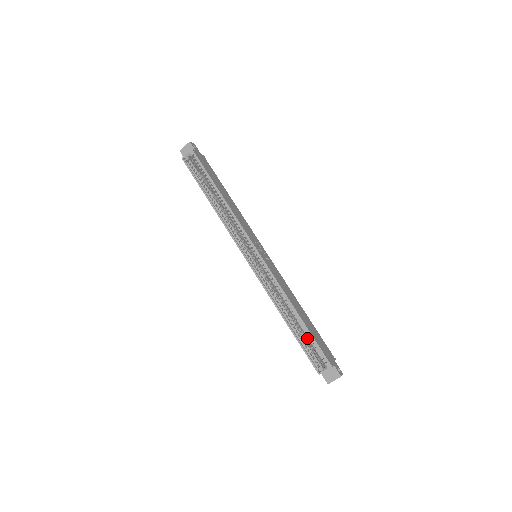
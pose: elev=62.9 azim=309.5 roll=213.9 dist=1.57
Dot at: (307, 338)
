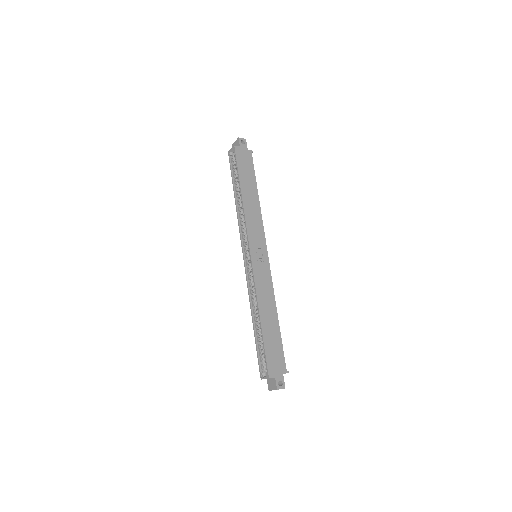
Dot at: occluded
